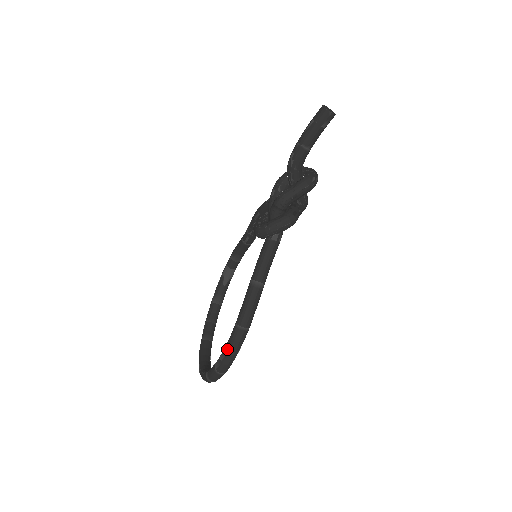
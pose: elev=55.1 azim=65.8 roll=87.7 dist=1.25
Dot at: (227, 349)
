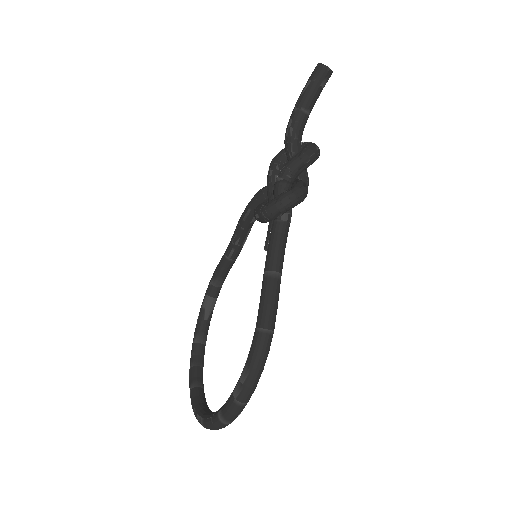
Dot at: (250, 364)
